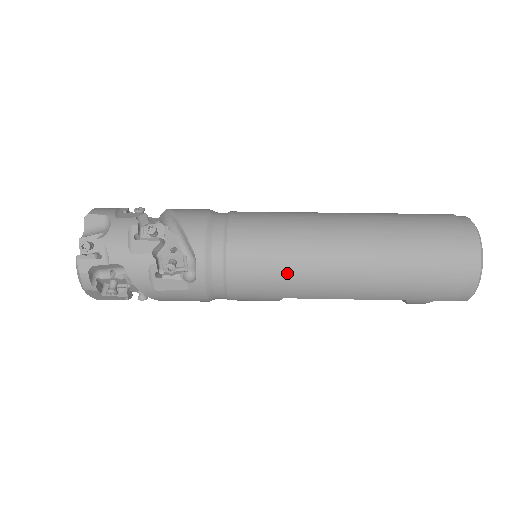
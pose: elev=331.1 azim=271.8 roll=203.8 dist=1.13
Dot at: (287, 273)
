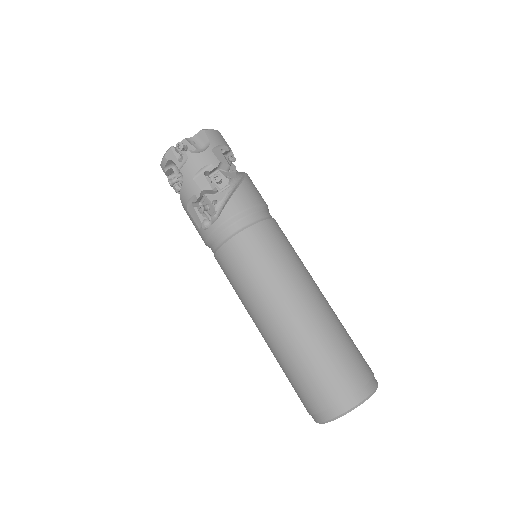
Dot at: (246, 286)
